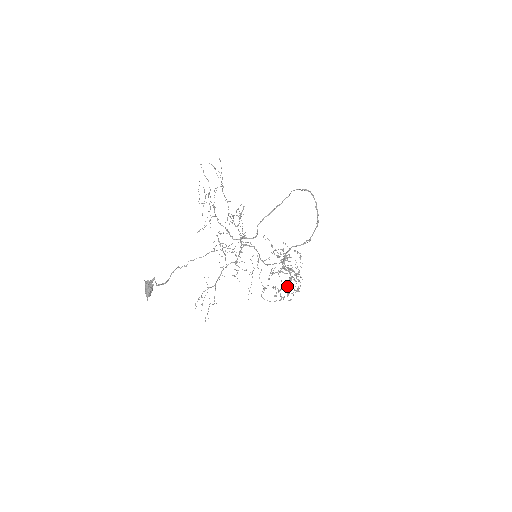
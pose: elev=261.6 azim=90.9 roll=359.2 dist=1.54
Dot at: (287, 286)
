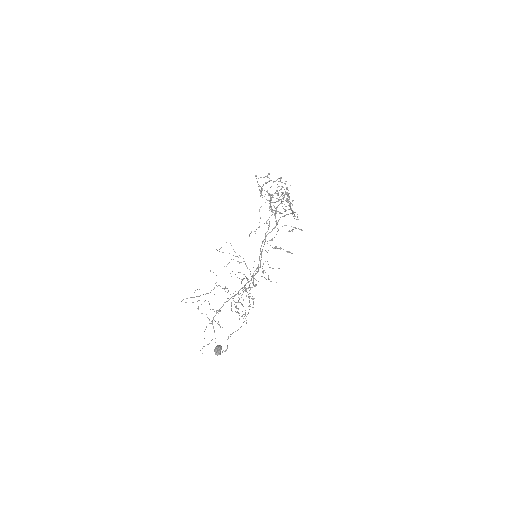
Dot at: occluded
